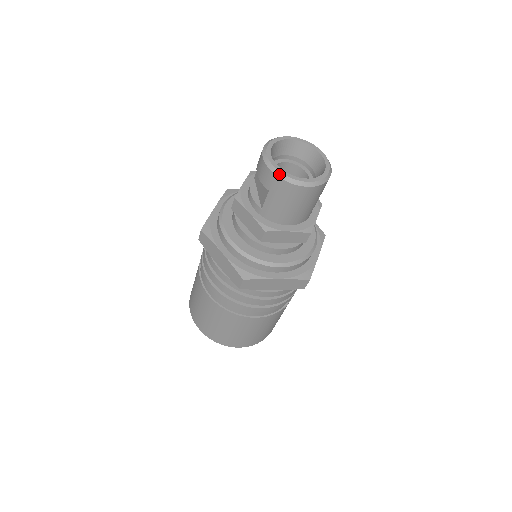
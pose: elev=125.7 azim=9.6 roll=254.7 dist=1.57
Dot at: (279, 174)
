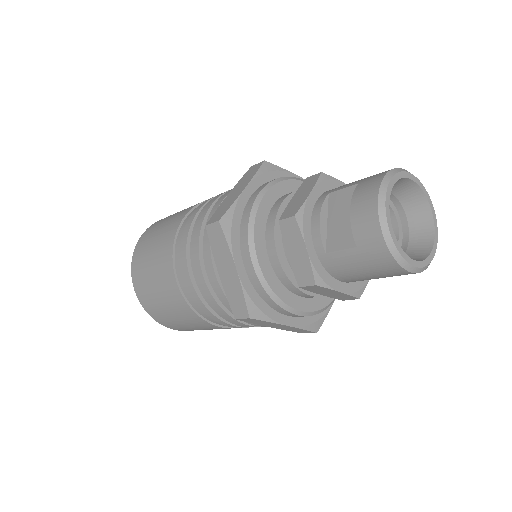
Dot at: (390, 243)
